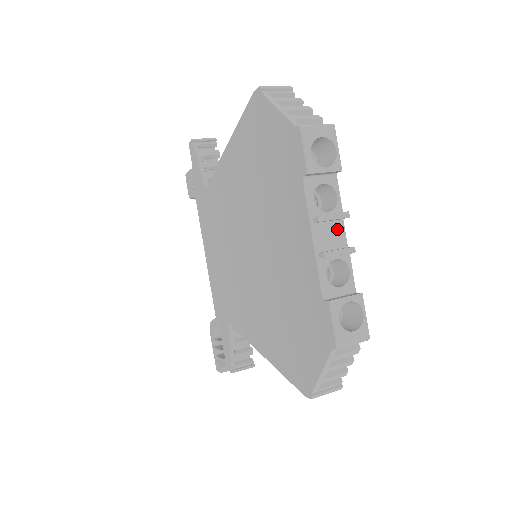
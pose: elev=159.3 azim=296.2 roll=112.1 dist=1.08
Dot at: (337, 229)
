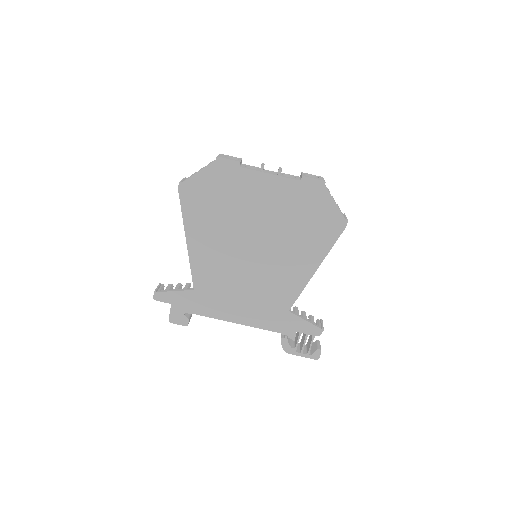
Dot at: (268, 171)
